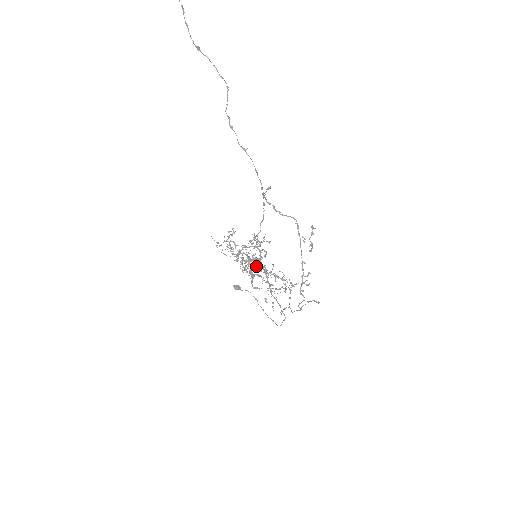
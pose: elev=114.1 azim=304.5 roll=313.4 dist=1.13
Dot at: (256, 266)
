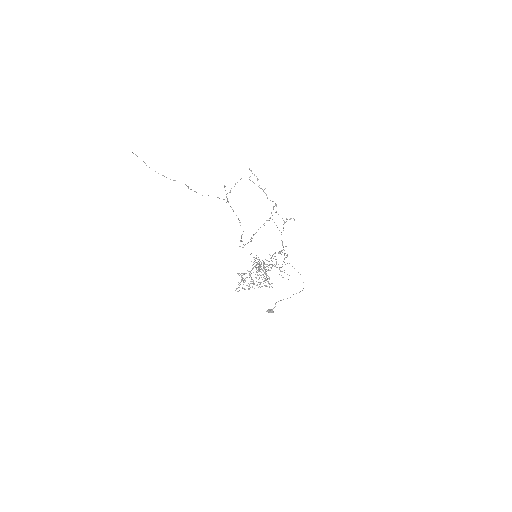
Dot at: occluded
